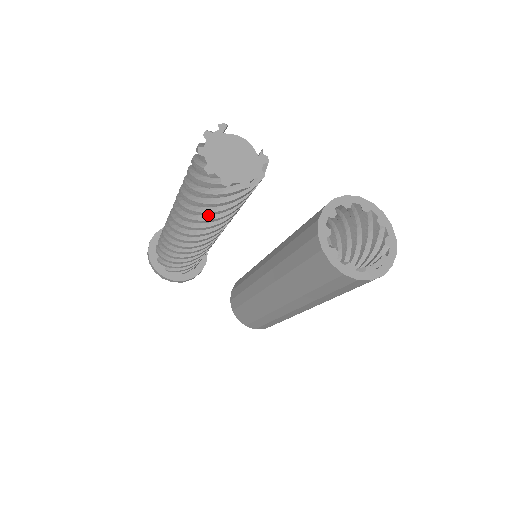
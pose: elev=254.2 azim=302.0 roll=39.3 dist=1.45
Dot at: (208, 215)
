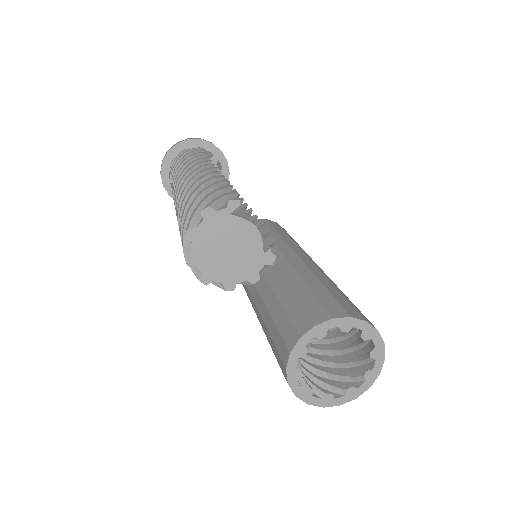
Dot at: occluded
